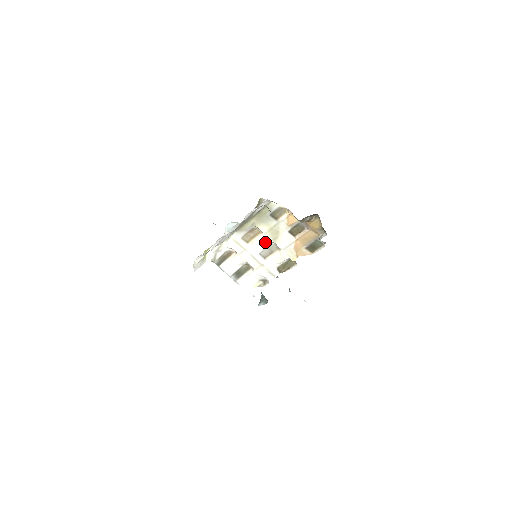
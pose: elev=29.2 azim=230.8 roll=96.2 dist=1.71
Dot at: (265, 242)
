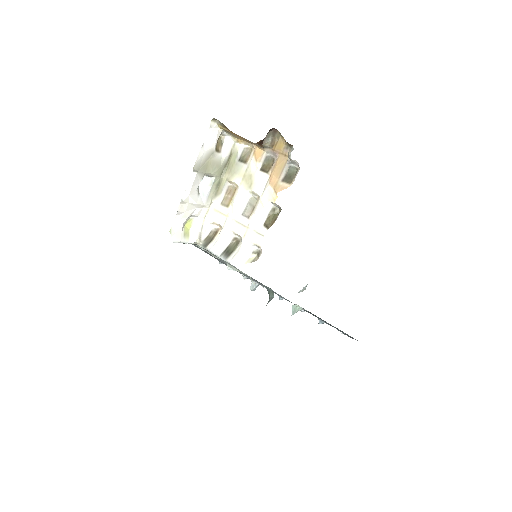
Dot at: (243, 196)
